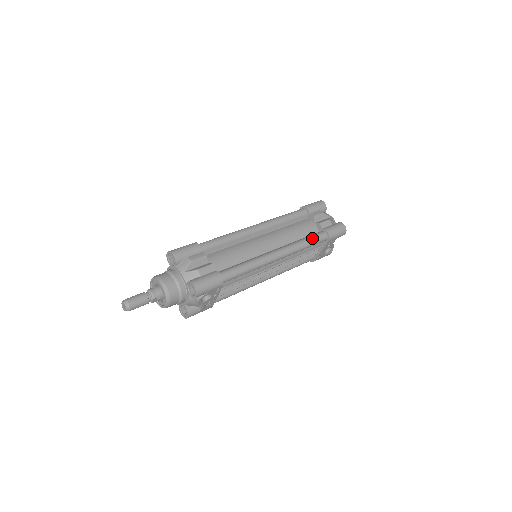
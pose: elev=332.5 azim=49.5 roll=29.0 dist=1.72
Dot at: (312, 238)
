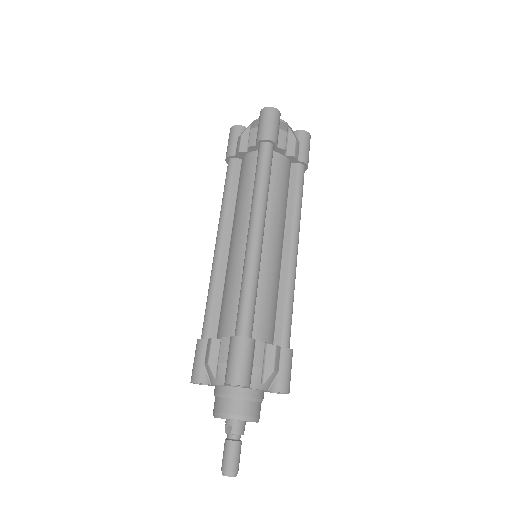
Dot at: (301, 189)
